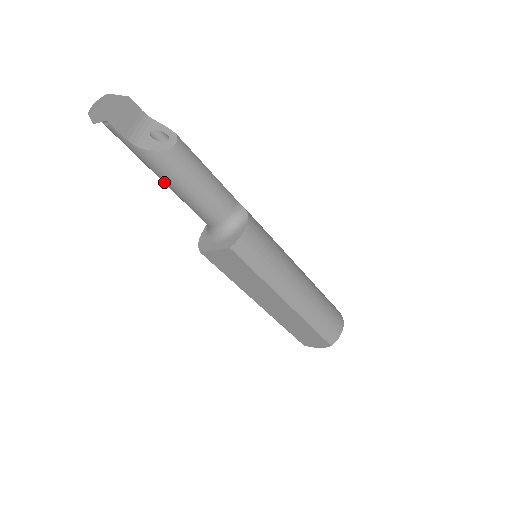
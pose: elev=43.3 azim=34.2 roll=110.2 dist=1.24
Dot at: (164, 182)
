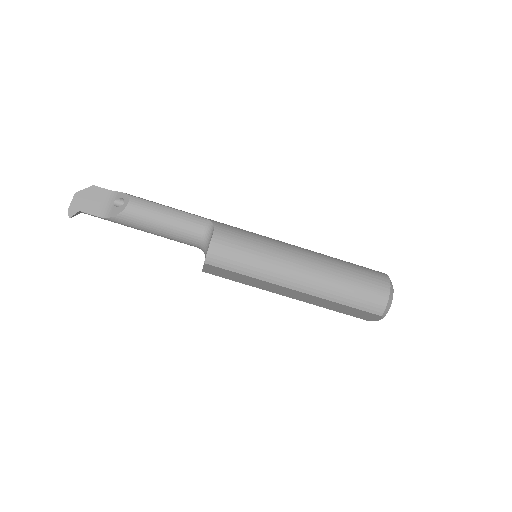
Dot at: (144, 231)
